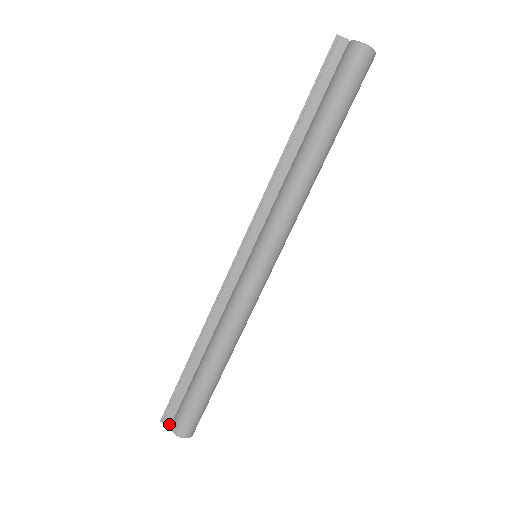
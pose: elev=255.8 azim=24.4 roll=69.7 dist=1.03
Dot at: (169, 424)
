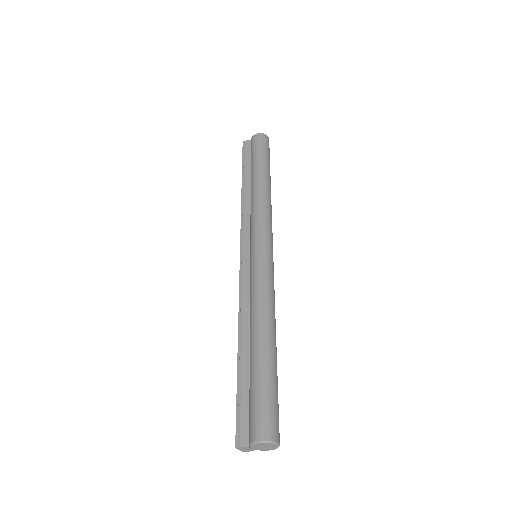
Dot at: (246, 444)
